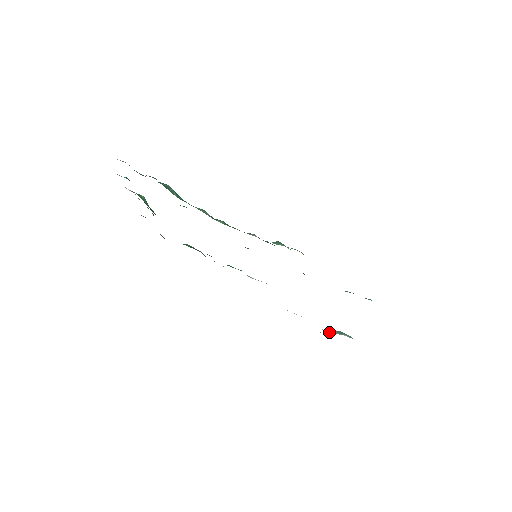
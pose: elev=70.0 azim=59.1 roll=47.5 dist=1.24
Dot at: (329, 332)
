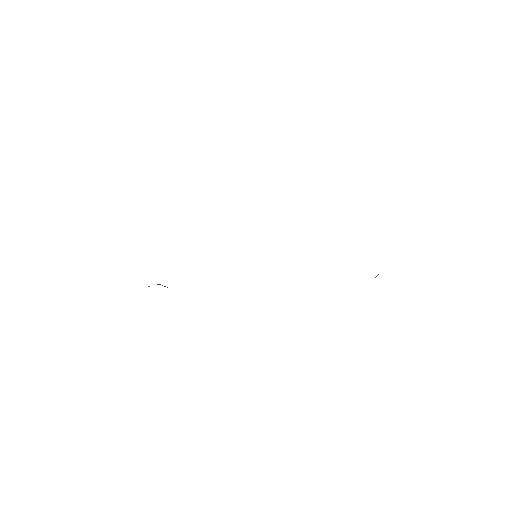
Dot at: occluded
